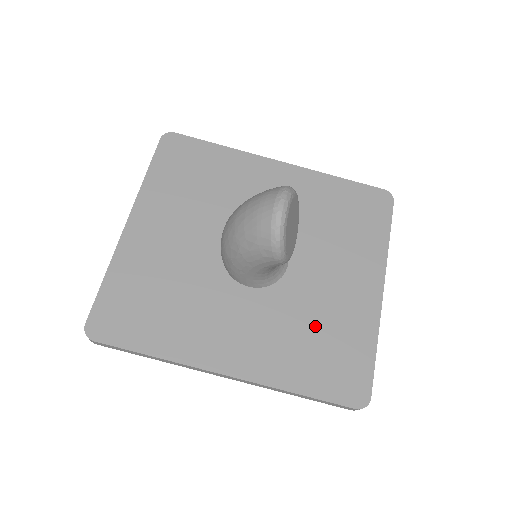
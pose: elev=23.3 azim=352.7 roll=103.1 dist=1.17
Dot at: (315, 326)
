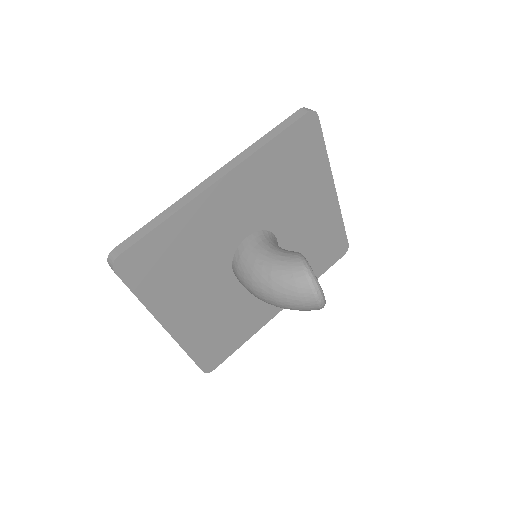
Dot at: (309, 248)
